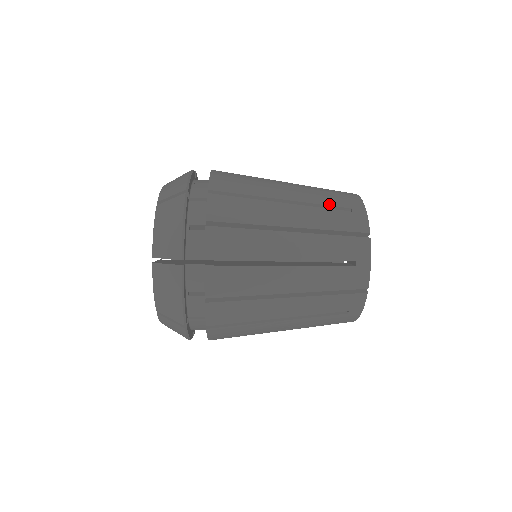
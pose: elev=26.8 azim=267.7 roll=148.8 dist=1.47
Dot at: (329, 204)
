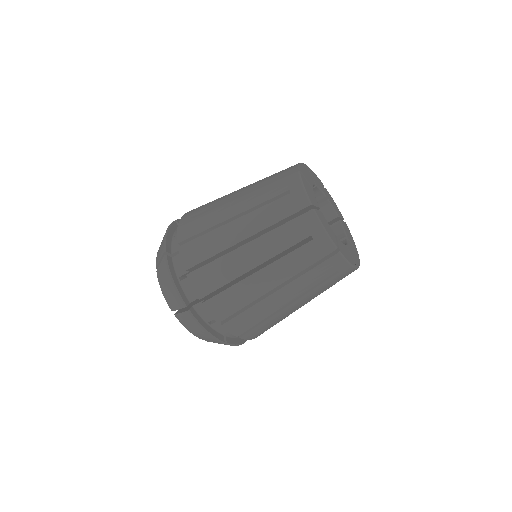
Dot at: (270, 198)
